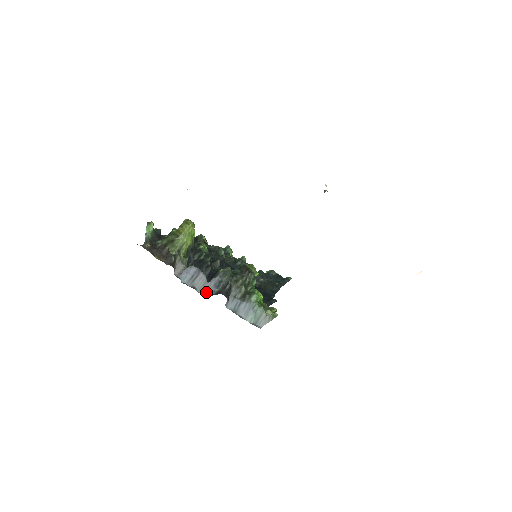
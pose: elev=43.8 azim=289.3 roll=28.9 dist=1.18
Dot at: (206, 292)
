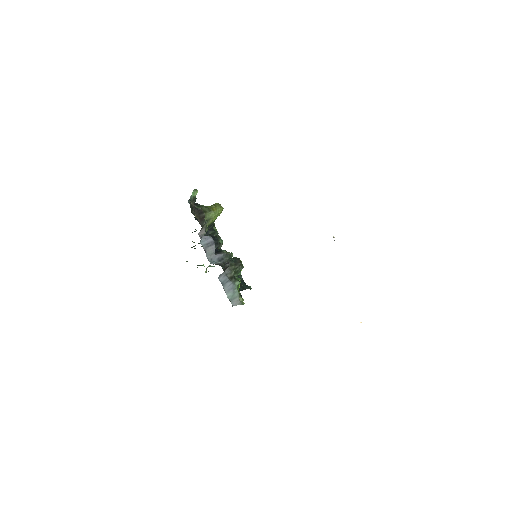
Dot at: (211, 260)
